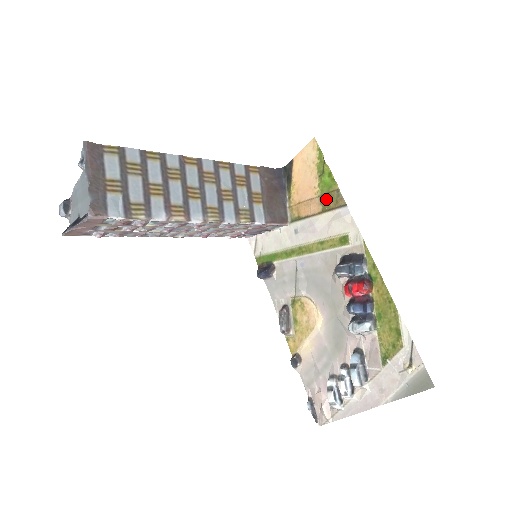
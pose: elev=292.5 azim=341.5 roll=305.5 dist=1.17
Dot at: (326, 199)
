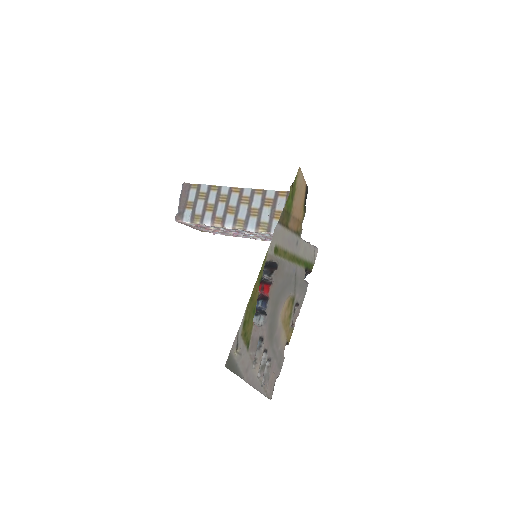
Dot at: (288, 217)
